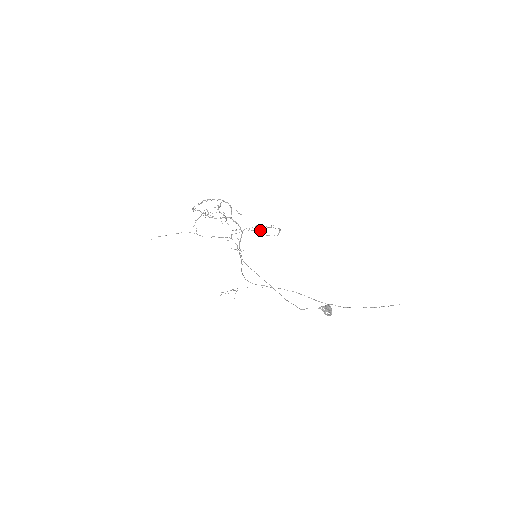
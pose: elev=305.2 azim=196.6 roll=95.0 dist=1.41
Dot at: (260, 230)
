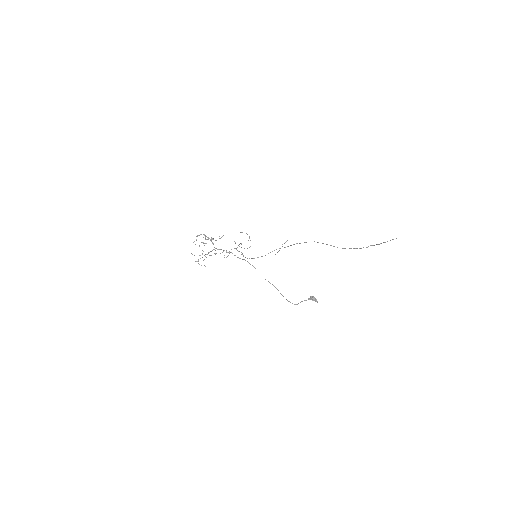
Dot at: occluded
